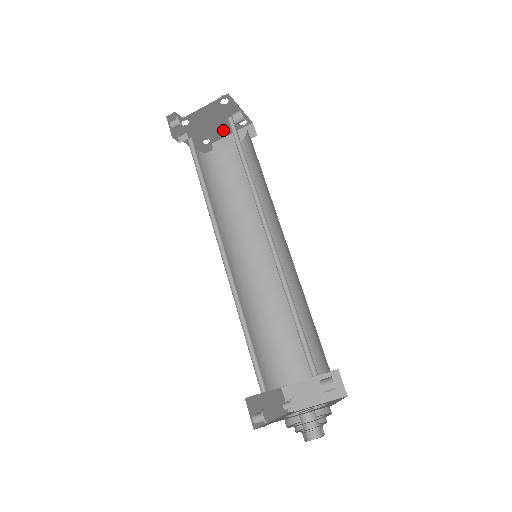
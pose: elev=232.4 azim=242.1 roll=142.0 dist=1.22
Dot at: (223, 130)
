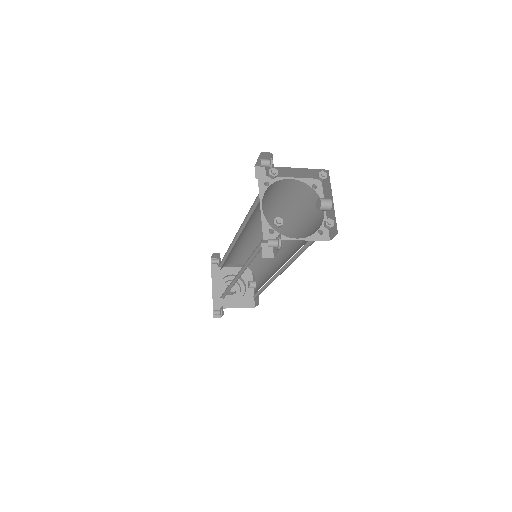
Dot at: occluded
